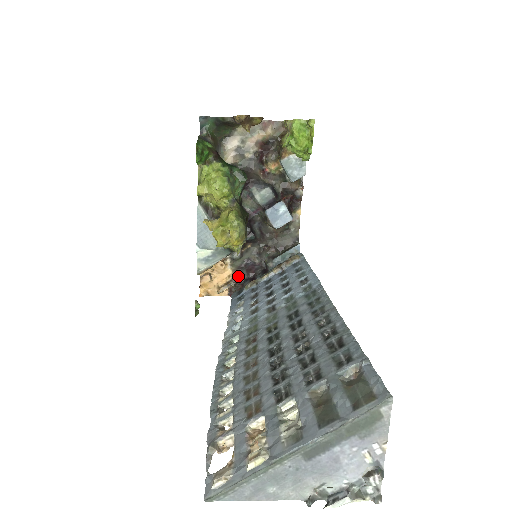
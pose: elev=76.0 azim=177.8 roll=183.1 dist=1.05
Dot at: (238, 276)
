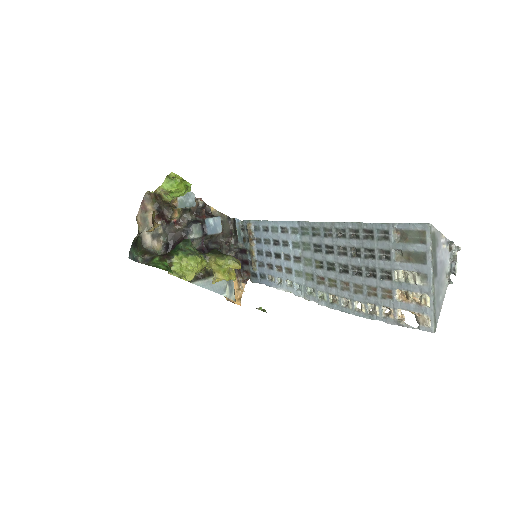
Dot at: (237, 272)
